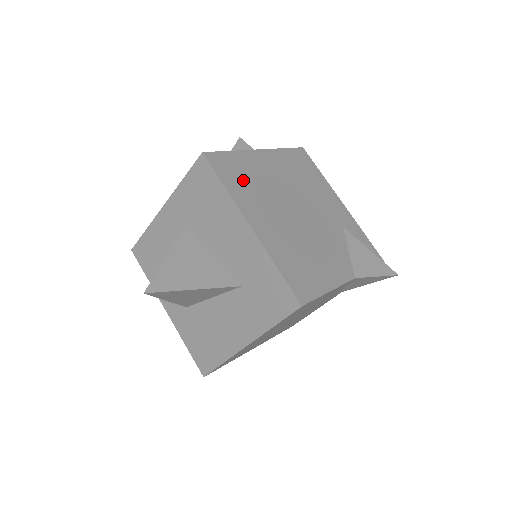
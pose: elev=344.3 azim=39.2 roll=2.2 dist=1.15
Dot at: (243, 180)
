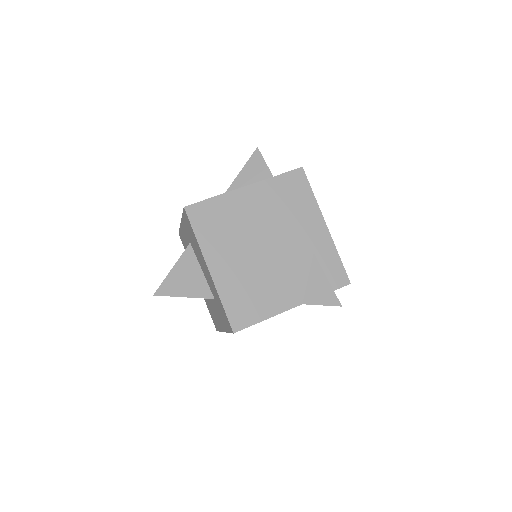
Dot at: (216, 226)
